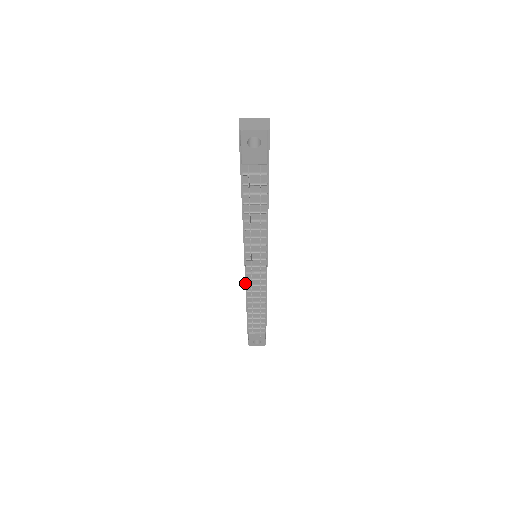
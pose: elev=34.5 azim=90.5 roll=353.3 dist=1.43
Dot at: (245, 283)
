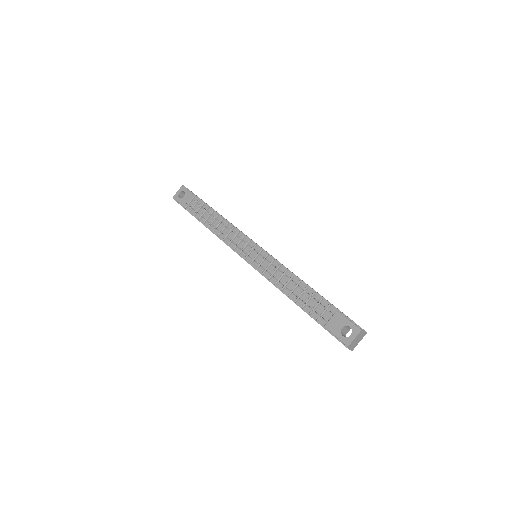
Dot at: (261, 274)
